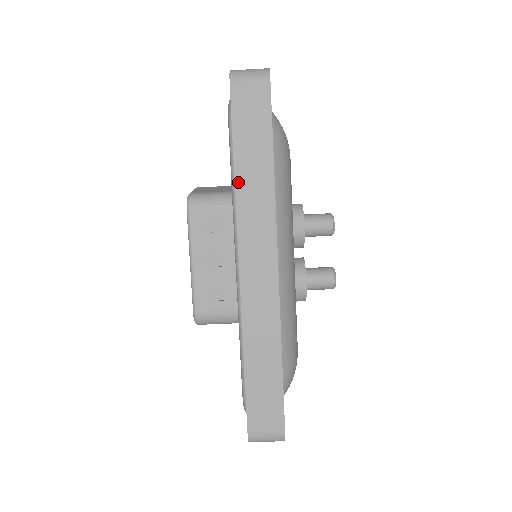
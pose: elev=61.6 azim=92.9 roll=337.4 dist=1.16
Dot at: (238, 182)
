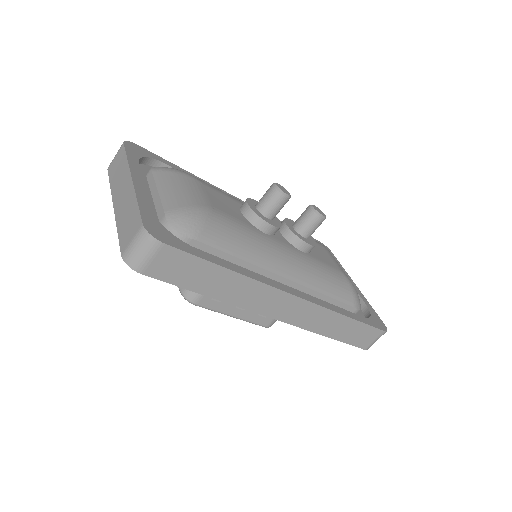
Dot at: (222, 299)
